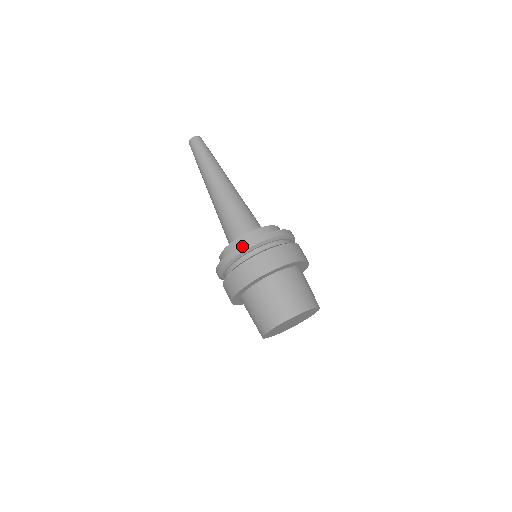
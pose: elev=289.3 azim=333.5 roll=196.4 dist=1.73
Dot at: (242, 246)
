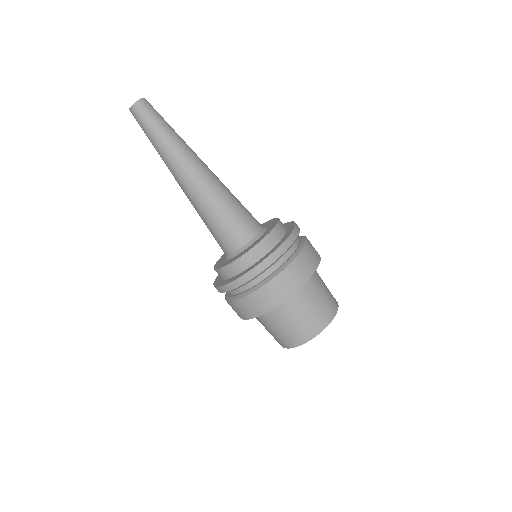
Dot at: (249, 273)
